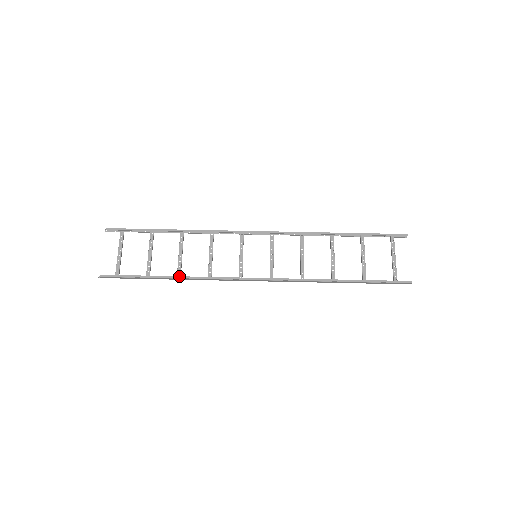
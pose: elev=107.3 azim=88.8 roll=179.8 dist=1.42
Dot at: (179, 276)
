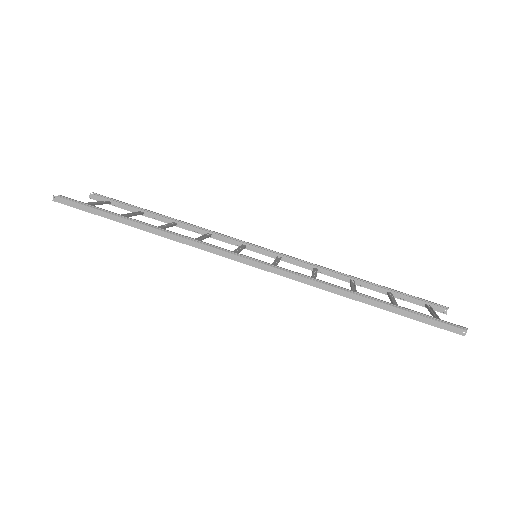
Dot at: occluded
